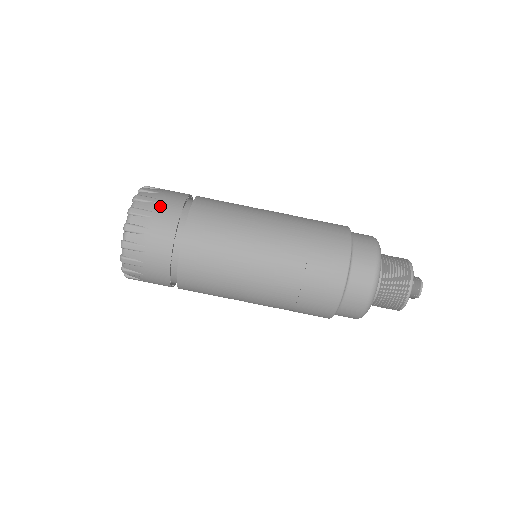
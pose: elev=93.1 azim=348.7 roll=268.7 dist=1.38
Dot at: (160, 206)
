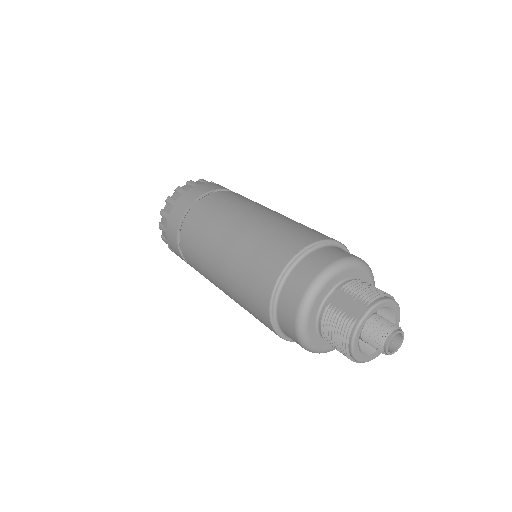
Dot at: (169, 238)
